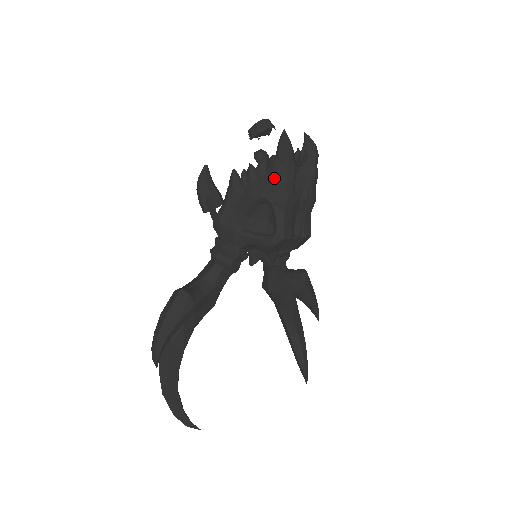
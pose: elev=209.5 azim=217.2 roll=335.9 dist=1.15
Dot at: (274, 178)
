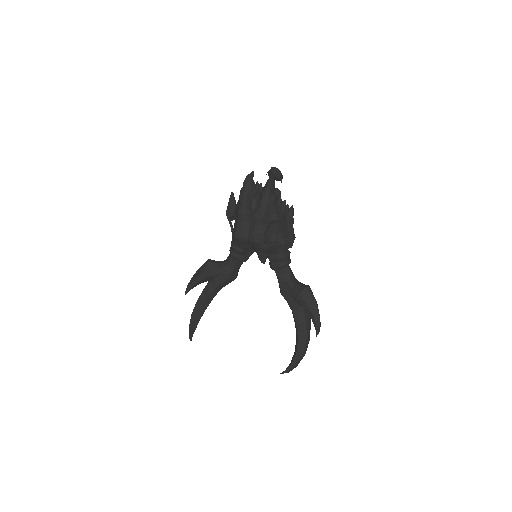
Dot at: occluded
